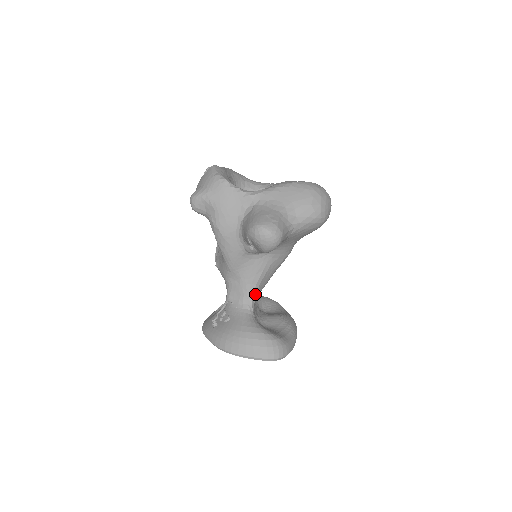
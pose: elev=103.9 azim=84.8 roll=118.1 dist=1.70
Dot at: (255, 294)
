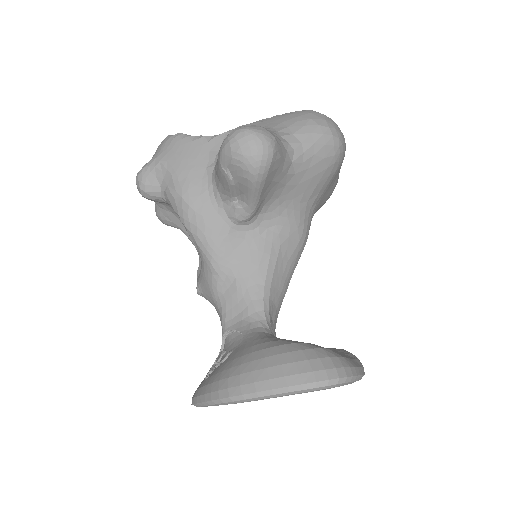
Dot at: (267, 303)
